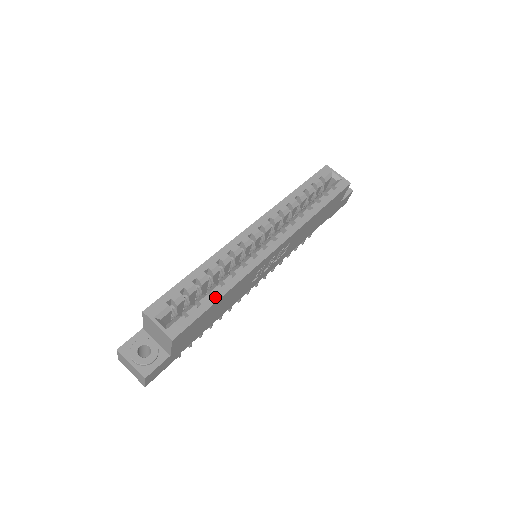
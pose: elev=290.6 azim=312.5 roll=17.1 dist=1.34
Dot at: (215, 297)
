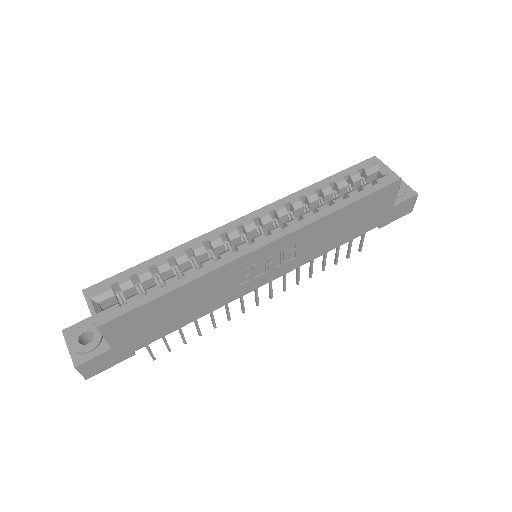
Dot at: (166, 288)
